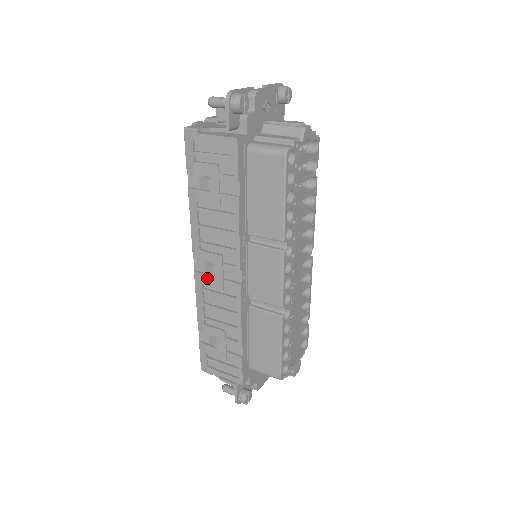
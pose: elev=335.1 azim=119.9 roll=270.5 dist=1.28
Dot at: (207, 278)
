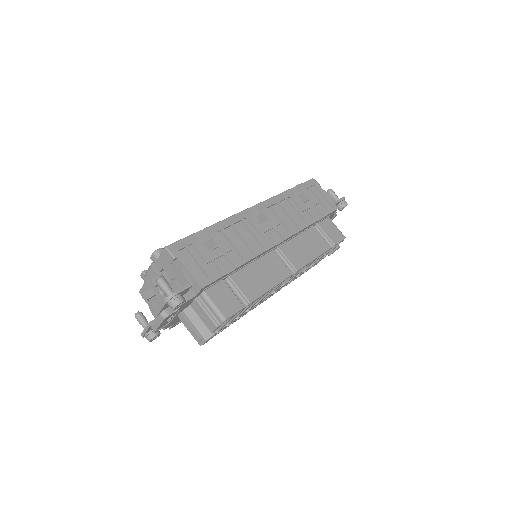
Dot at: occluded
